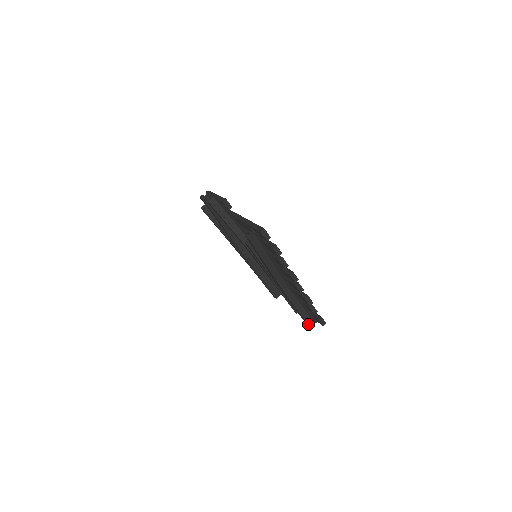
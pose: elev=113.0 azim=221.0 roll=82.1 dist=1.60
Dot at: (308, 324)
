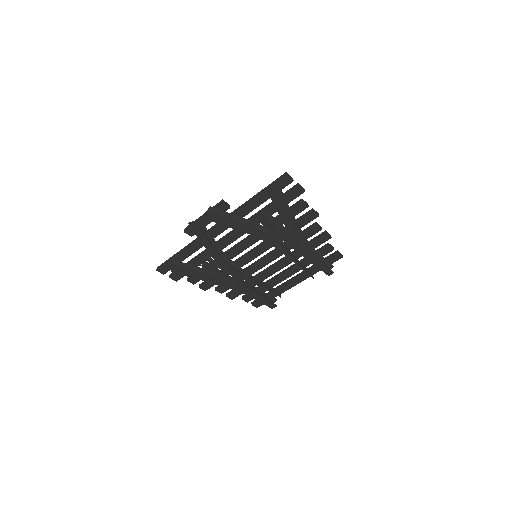
Dot at: (331, 271)
